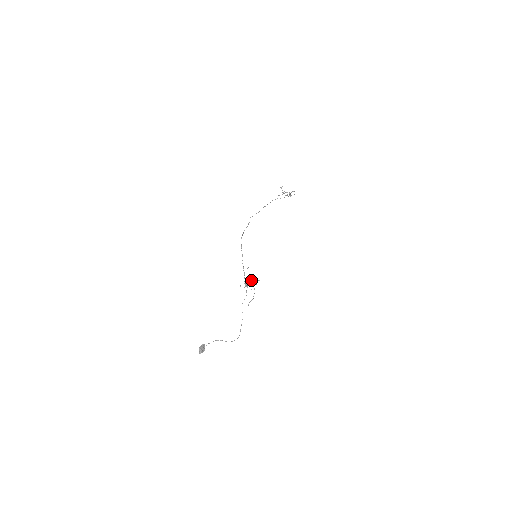
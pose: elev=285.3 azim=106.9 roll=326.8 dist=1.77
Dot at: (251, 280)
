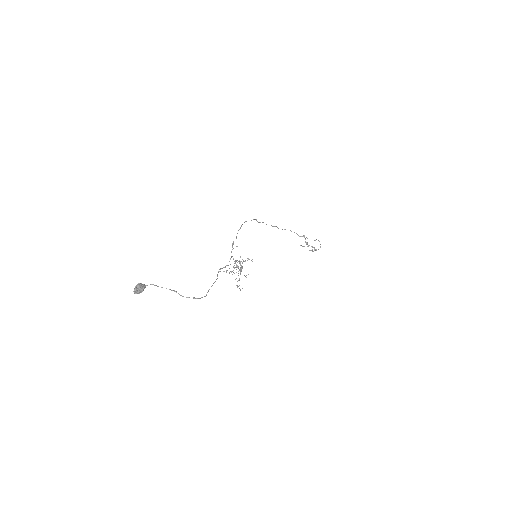
Dot at: (240, 256)
